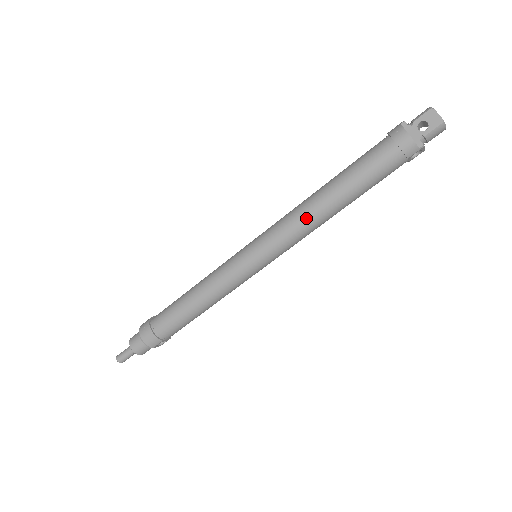
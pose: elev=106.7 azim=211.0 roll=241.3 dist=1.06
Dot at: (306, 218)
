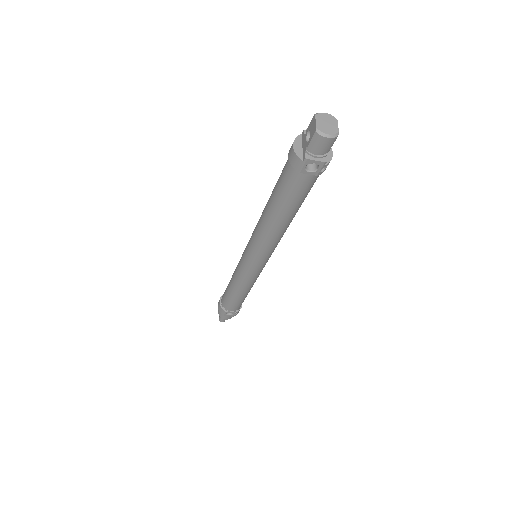
Dot at: (259, 227)
